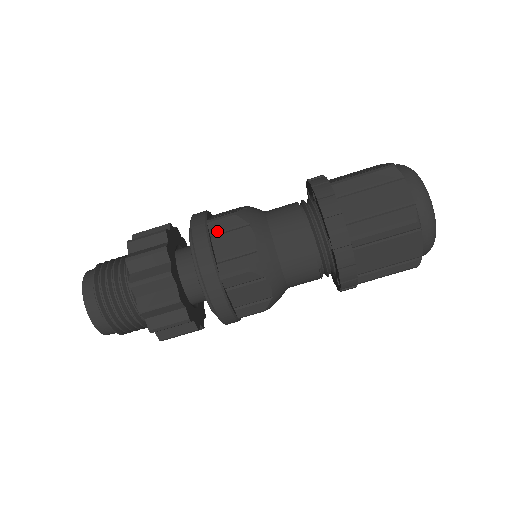
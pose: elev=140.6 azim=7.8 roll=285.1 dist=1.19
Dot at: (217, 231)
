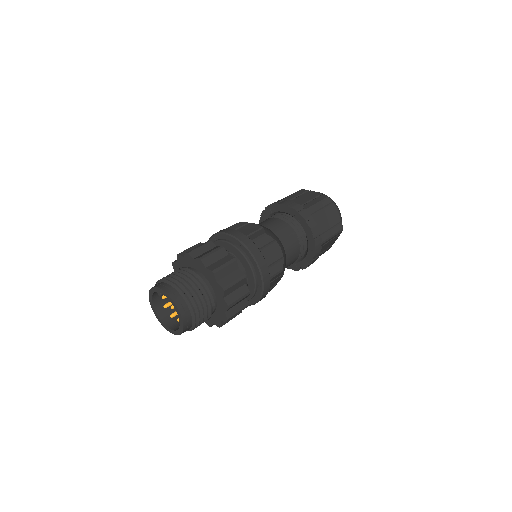
Dot at: occluded
